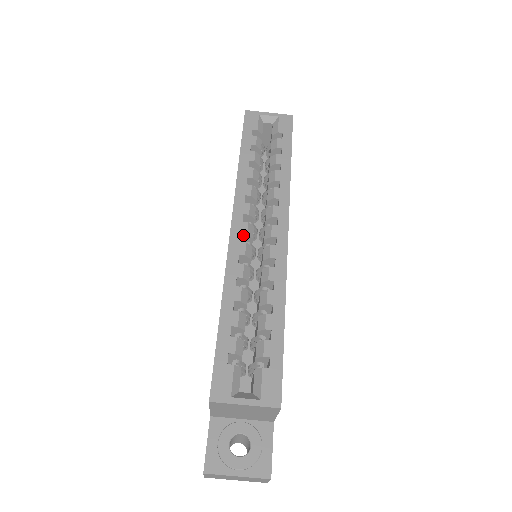
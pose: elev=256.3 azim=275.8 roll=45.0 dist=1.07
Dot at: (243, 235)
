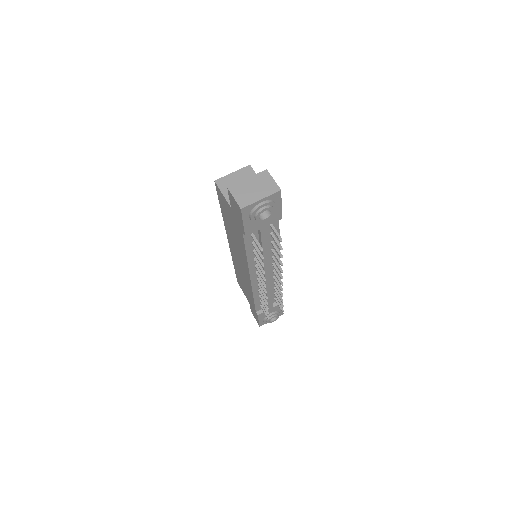
Dot at: occluded
